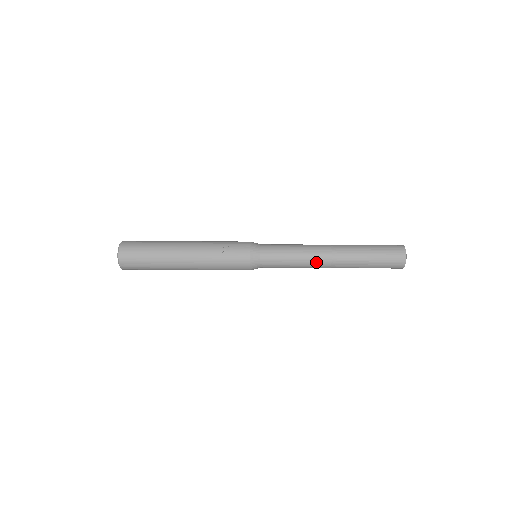
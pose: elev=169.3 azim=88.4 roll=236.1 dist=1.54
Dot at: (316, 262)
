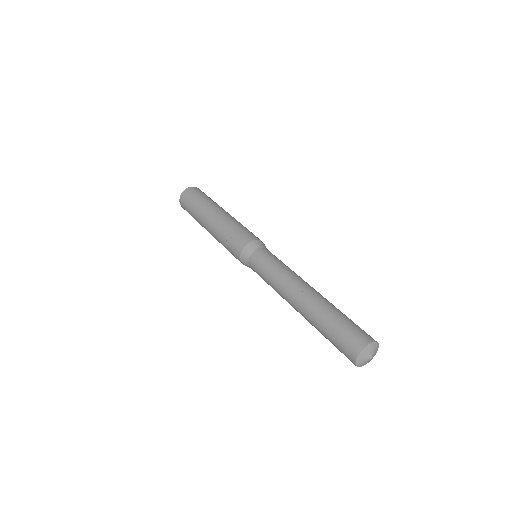
Dot at: (284, 298)
